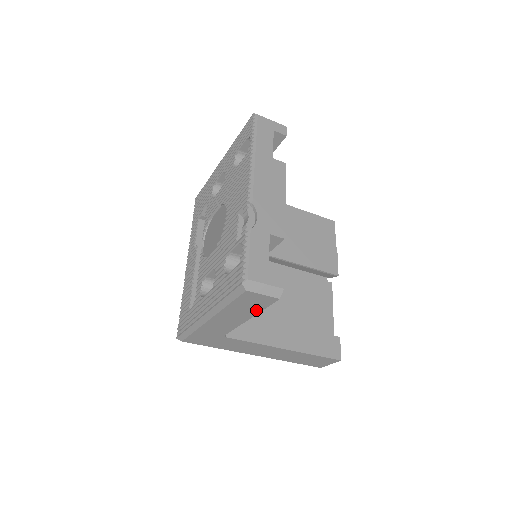
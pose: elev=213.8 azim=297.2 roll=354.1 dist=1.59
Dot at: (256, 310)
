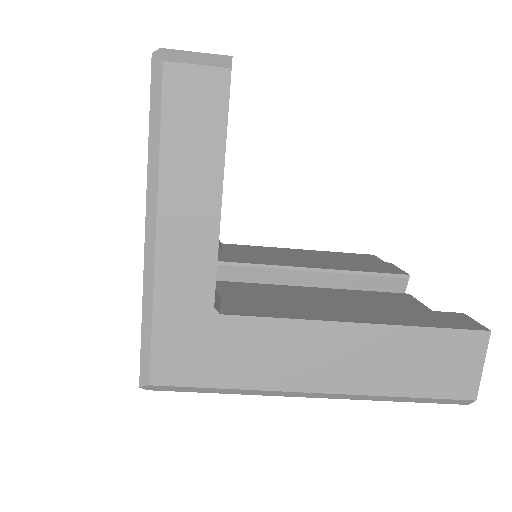
Dot at: (216, 143)
